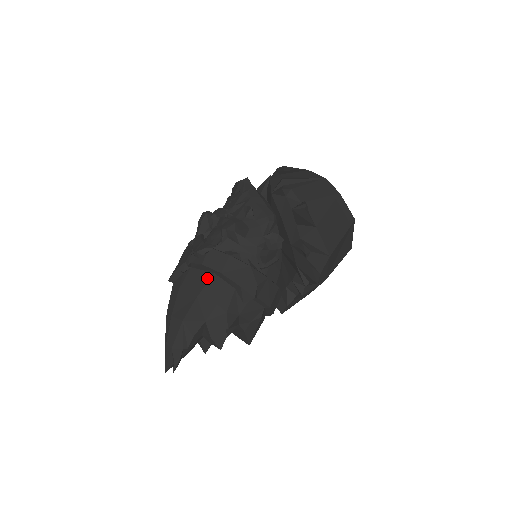
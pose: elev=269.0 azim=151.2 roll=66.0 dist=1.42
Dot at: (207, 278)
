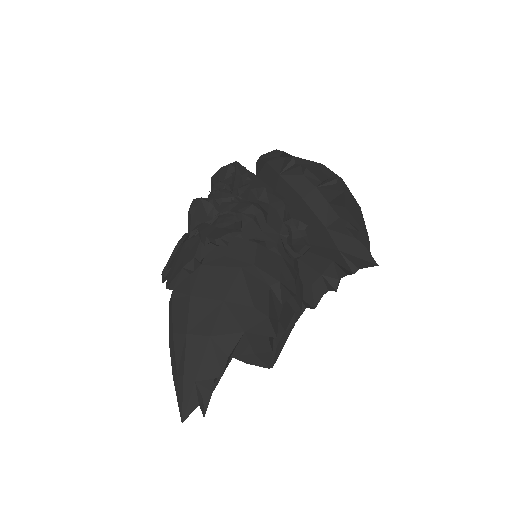
Dot at: (232, 275)
